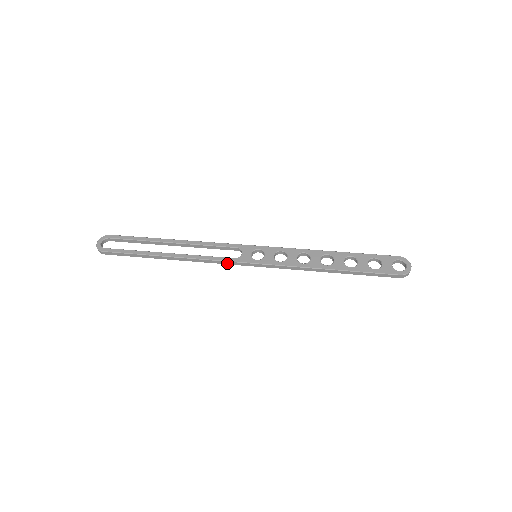
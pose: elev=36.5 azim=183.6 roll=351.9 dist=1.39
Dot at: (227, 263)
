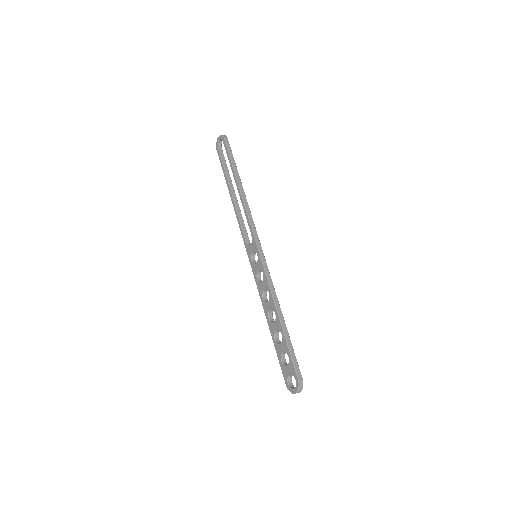
Dot at: (245, 239)
